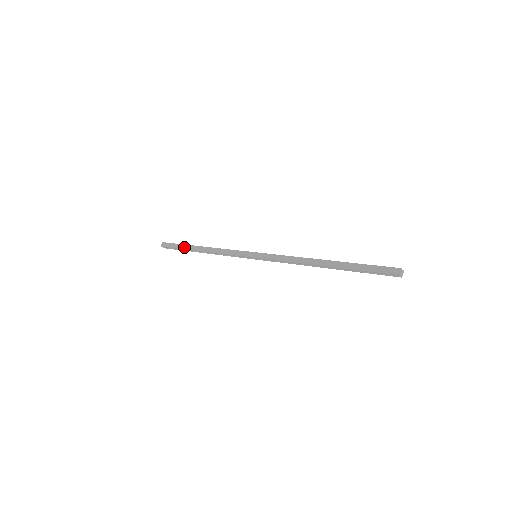
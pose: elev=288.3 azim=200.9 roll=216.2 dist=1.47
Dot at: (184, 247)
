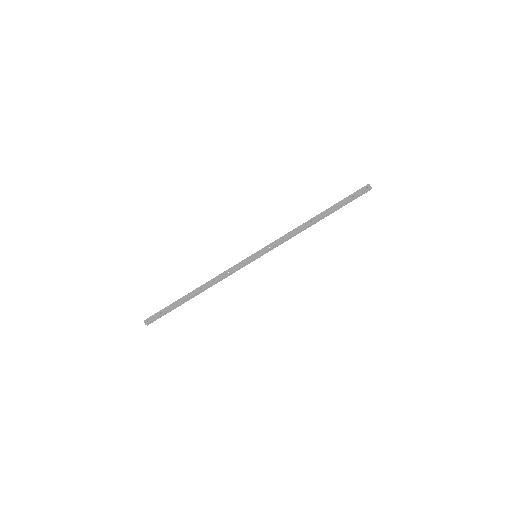
Dot at: (176, 304)
